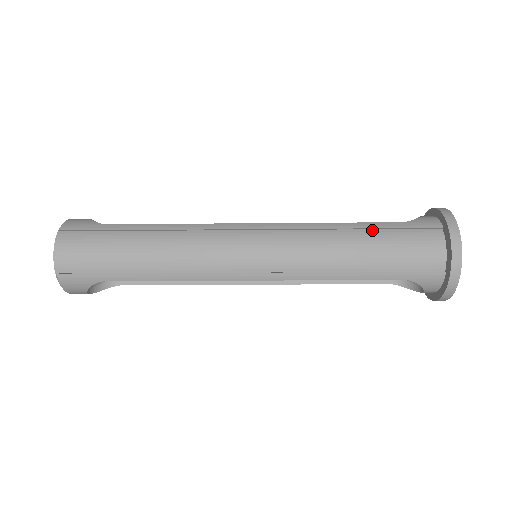
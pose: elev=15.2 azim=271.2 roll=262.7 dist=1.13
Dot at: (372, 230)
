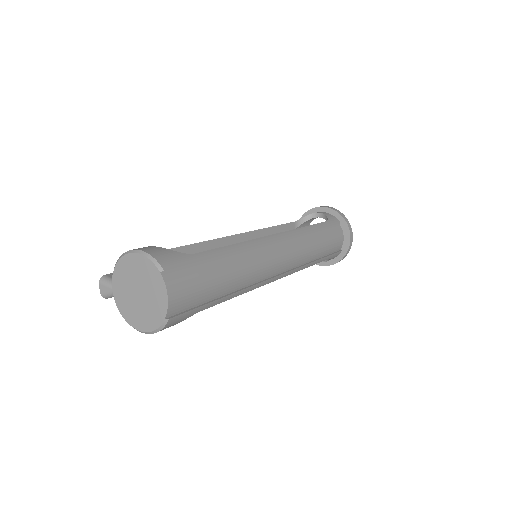
Dot at: (320, 229)
